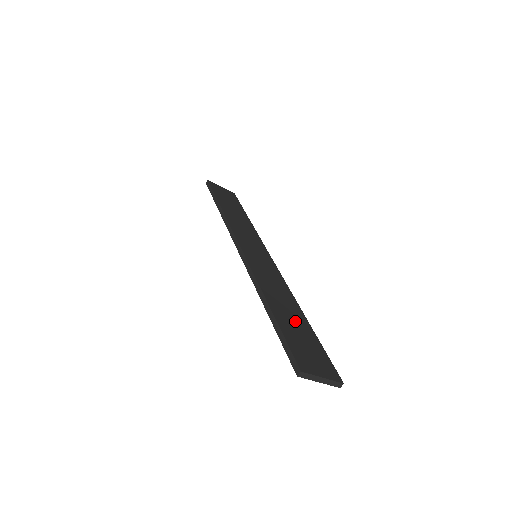
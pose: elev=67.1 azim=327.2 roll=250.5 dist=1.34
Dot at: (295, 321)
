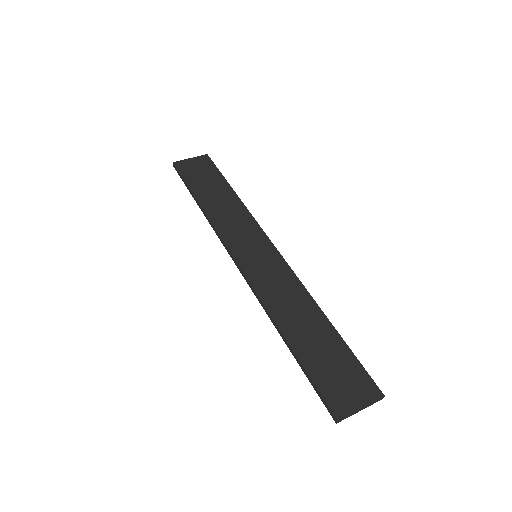
Dot at: (318, 339)
